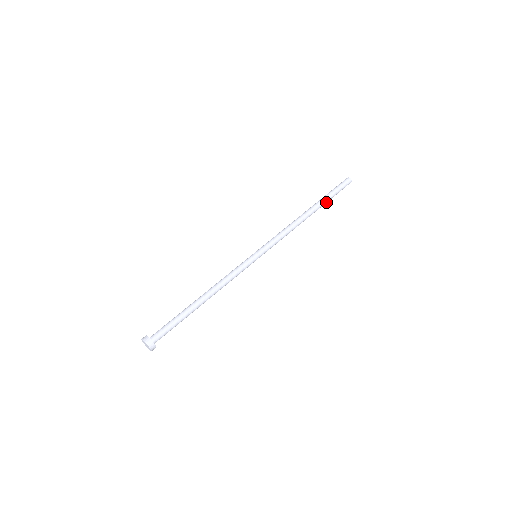
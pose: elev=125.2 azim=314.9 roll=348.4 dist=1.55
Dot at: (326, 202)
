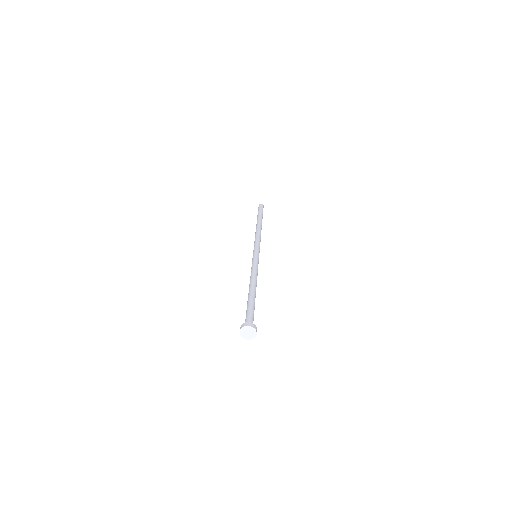
Dot at: (262, 217)
